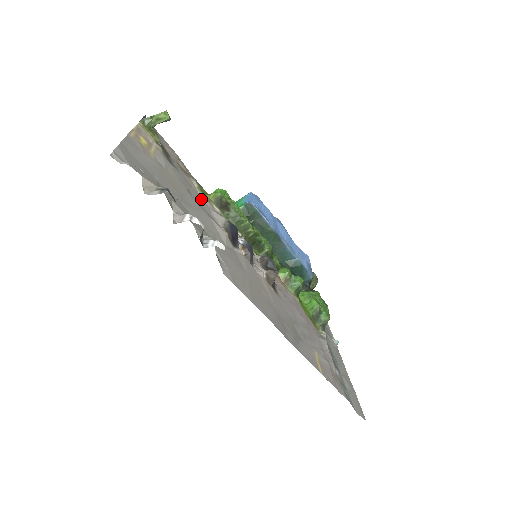
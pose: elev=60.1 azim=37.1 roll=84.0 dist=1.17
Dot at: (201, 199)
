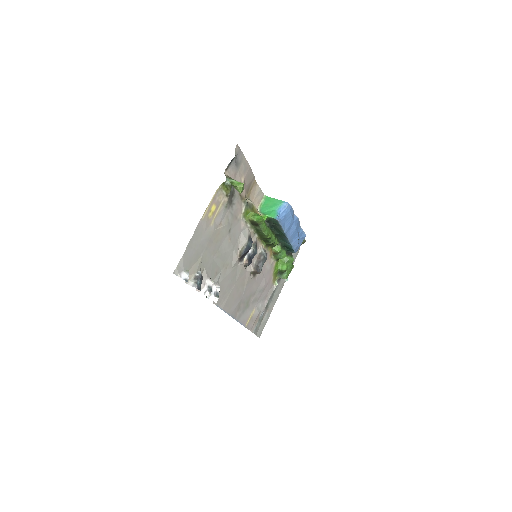
Dot at: (239, 226)
